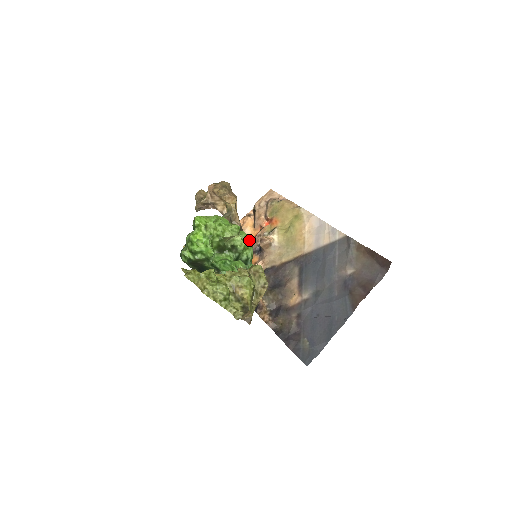
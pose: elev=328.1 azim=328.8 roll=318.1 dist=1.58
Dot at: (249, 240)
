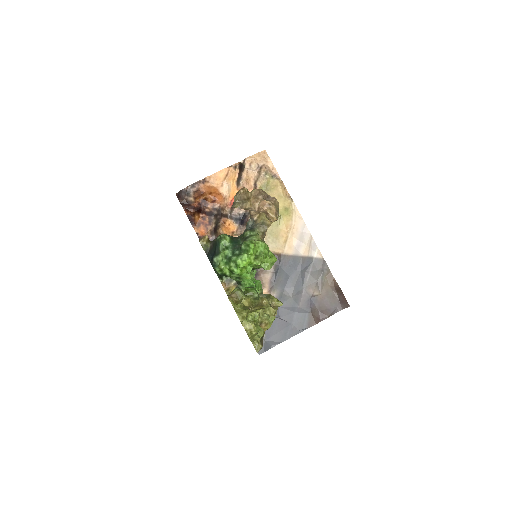
Dot at: occluded
